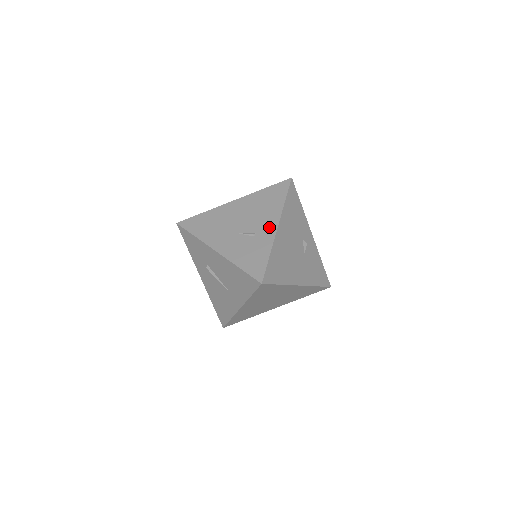
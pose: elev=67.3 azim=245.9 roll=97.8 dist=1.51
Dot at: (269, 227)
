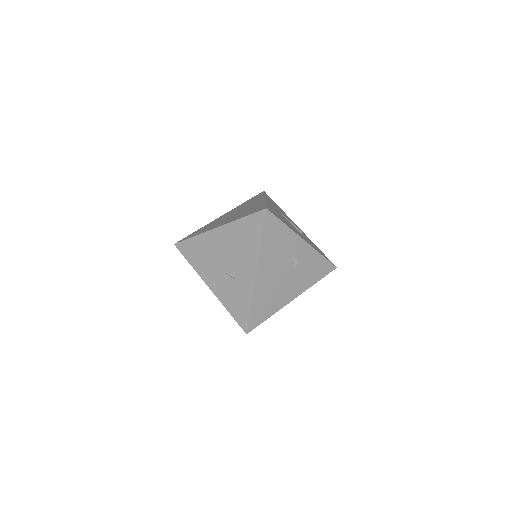
Dot at: (248, 273)
